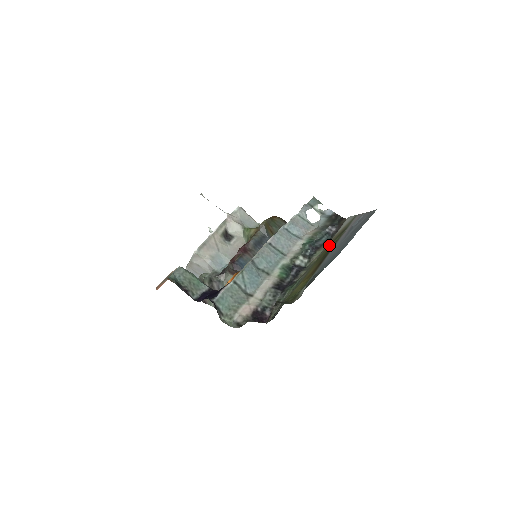
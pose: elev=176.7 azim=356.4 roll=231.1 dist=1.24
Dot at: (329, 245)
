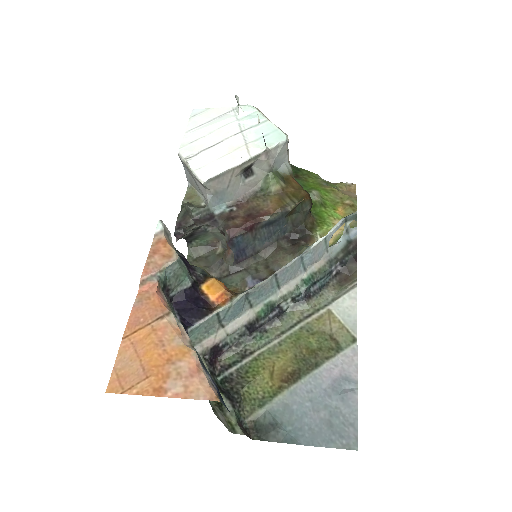
Dot at: (316, 334)
